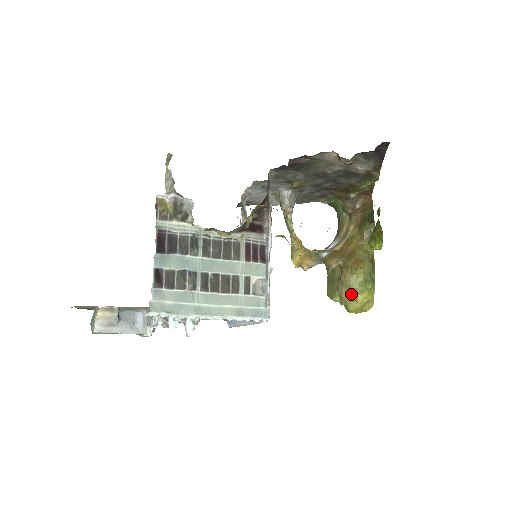
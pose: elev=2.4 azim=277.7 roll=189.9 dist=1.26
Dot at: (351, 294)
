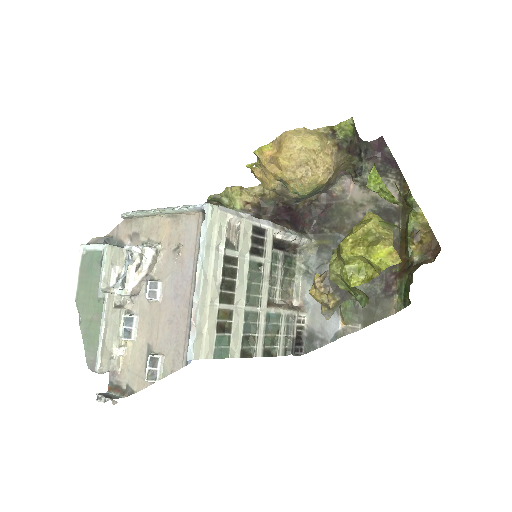
Dot at: occluded
